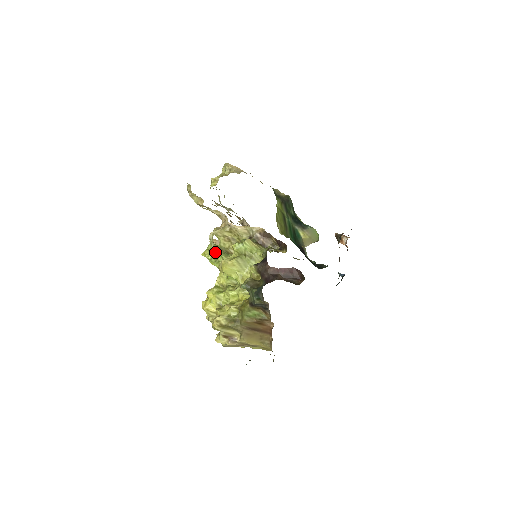
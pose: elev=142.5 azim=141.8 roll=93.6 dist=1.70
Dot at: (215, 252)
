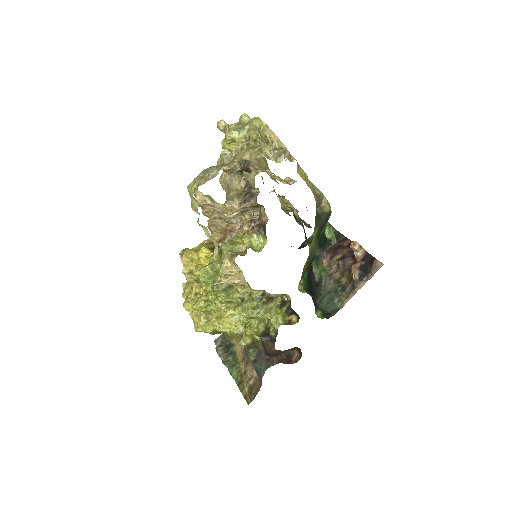
Dot at: (216, 292)
